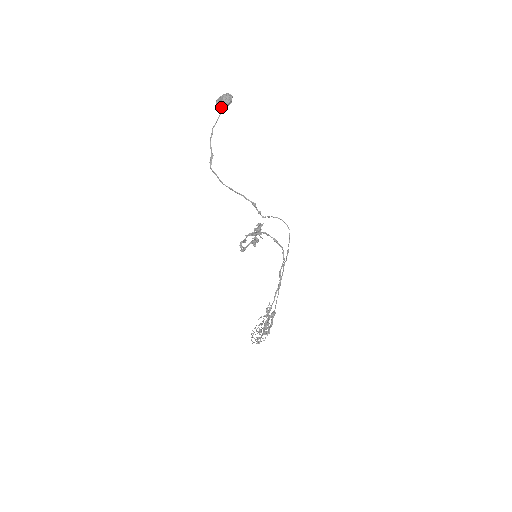
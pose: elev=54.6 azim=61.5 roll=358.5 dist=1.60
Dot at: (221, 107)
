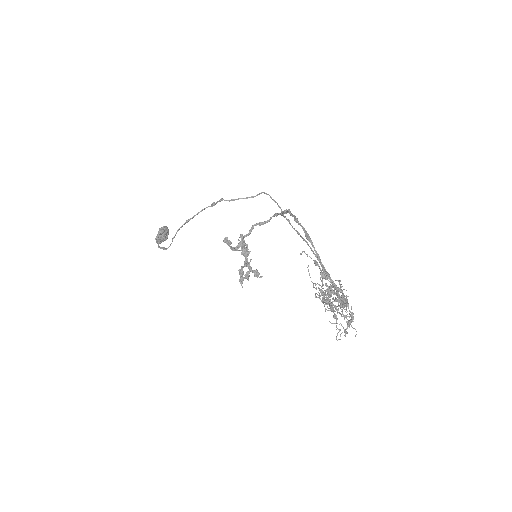
Dot at: occluded
